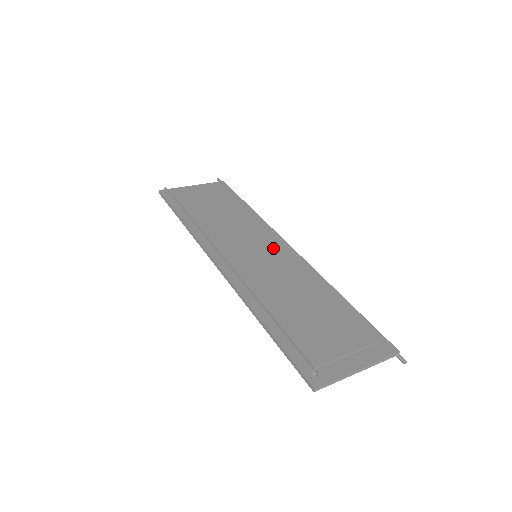
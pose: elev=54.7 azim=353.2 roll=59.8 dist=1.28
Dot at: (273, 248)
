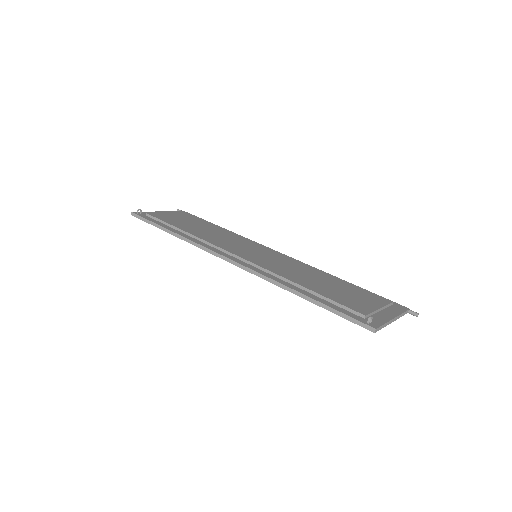
Dot at: (267, 250)
